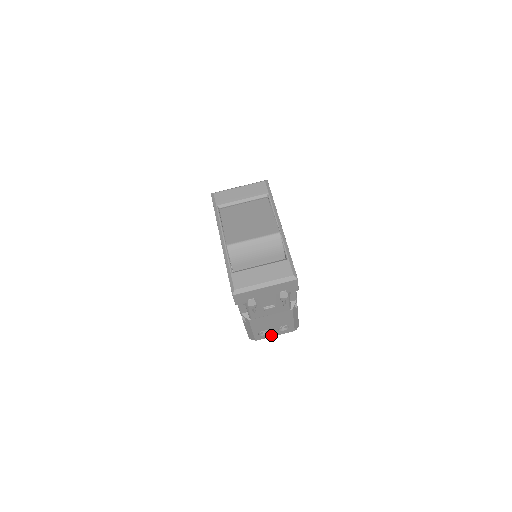
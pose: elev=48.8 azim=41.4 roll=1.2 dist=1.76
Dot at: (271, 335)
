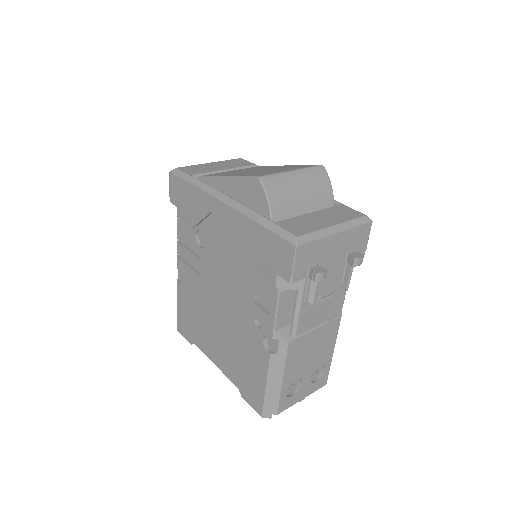
Dot at: (299, 397)
